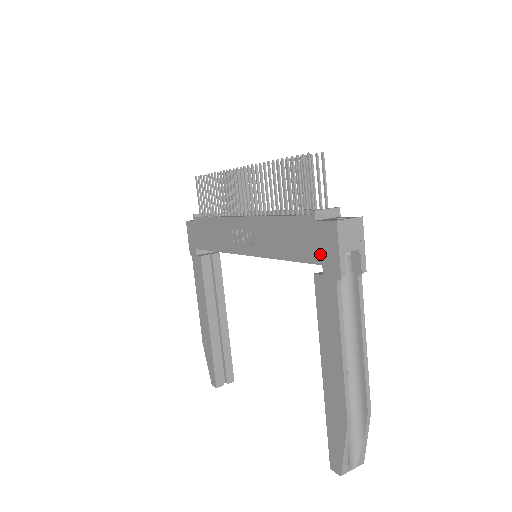
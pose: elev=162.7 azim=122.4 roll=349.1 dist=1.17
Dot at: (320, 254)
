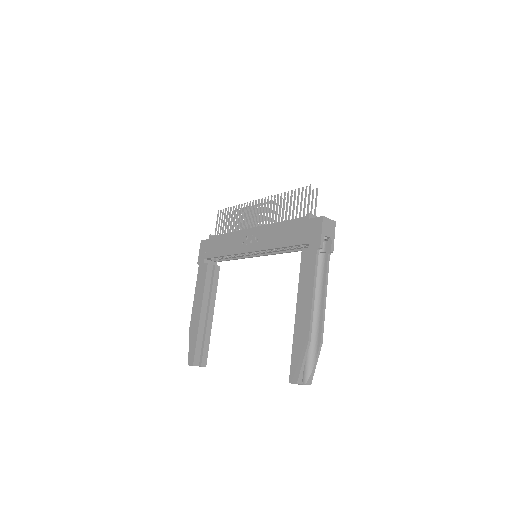
Dot at: (309, 237)
